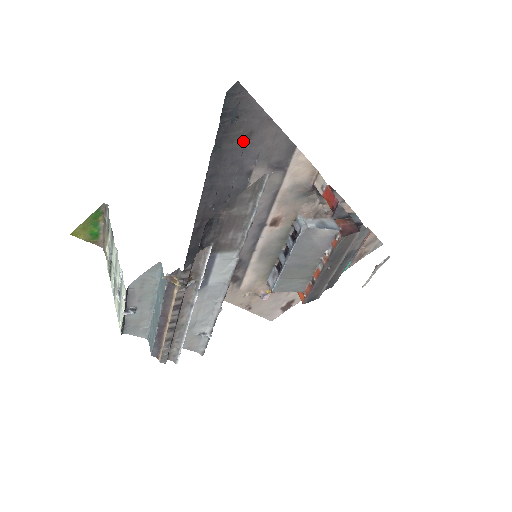
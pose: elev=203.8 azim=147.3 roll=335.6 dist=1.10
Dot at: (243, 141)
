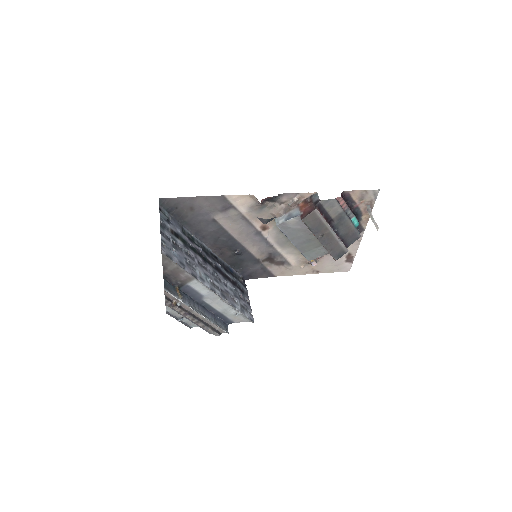
Dot at: (192, 213)
